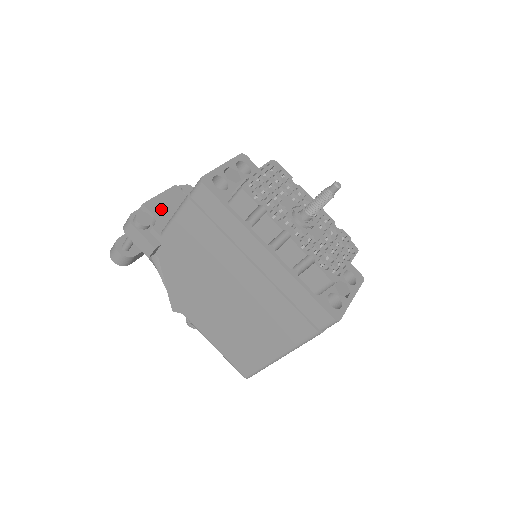
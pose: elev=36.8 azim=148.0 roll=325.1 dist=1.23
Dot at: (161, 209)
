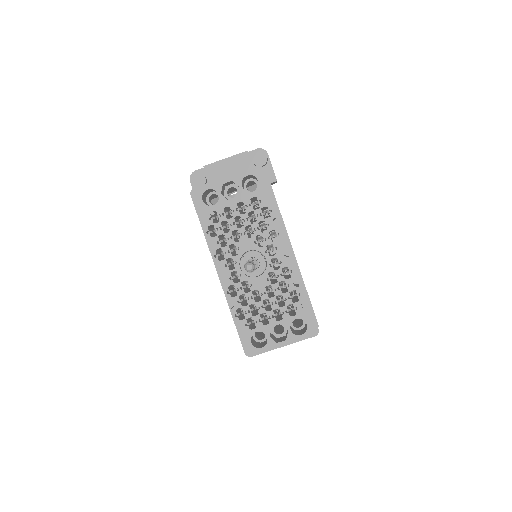
Dot at: (218, 175)
